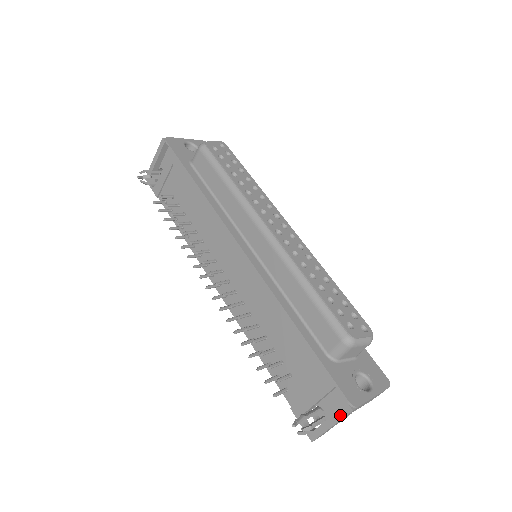
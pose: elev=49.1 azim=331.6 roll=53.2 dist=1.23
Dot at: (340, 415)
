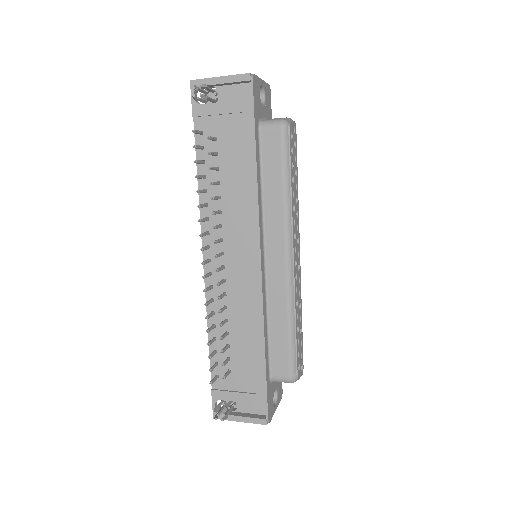
Dot at: (254, 421)
